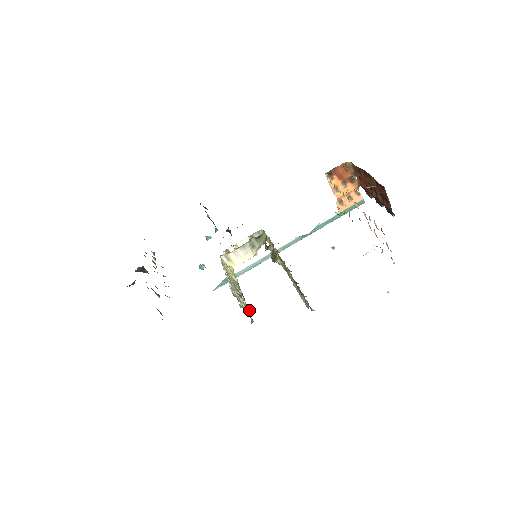
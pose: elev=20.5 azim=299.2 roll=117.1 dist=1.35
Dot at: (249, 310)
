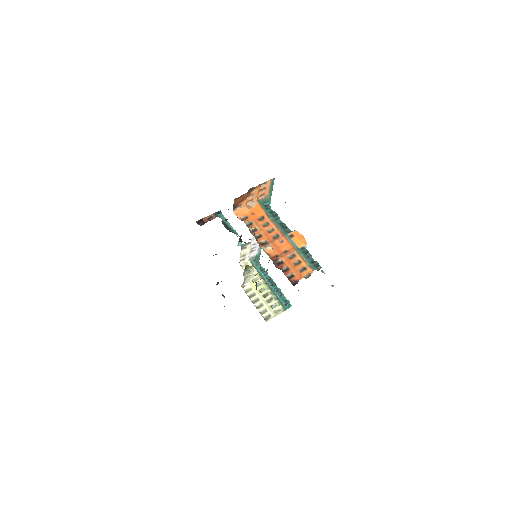
Dot at: occluded
